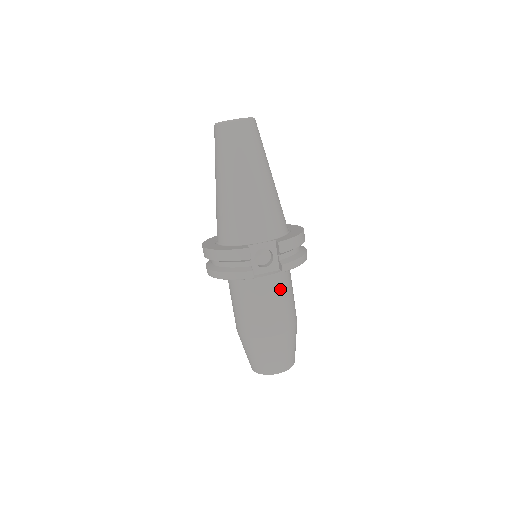
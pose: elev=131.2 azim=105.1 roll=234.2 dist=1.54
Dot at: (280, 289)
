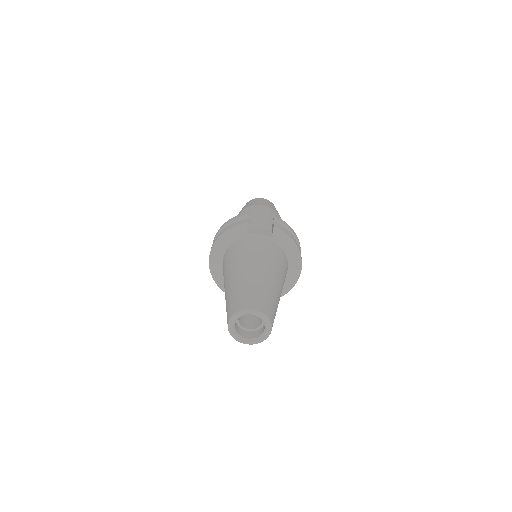
Dot at: occluded
